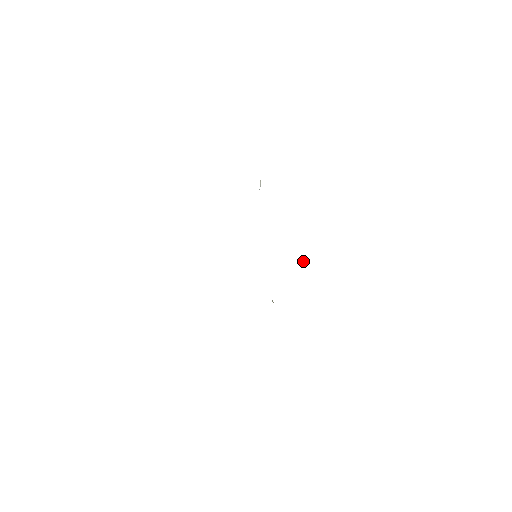
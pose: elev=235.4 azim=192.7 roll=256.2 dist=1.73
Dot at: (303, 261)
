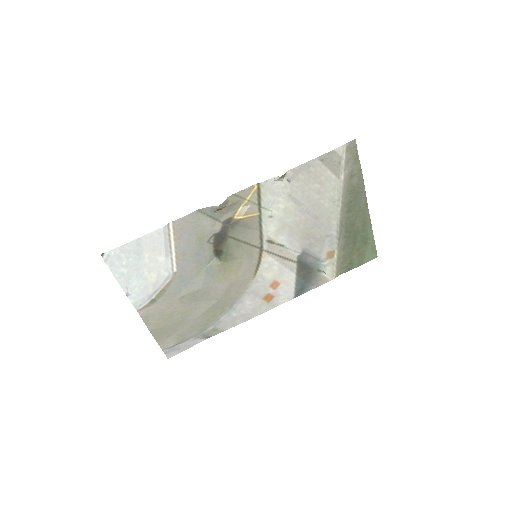
Dot at: (288, 181)
